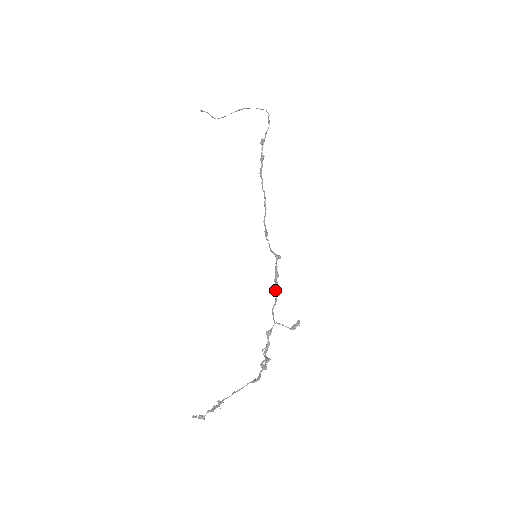
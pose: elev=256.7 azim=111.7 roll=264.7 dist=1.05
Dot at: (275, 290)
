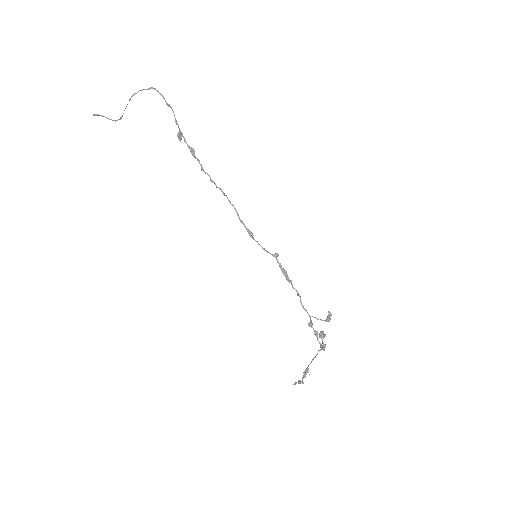
Dot at: (293, 288)
